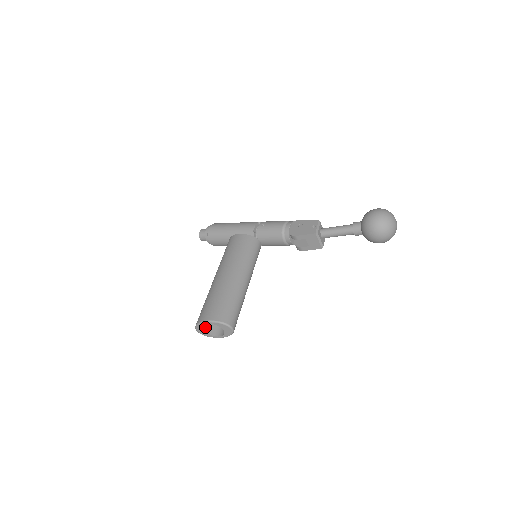
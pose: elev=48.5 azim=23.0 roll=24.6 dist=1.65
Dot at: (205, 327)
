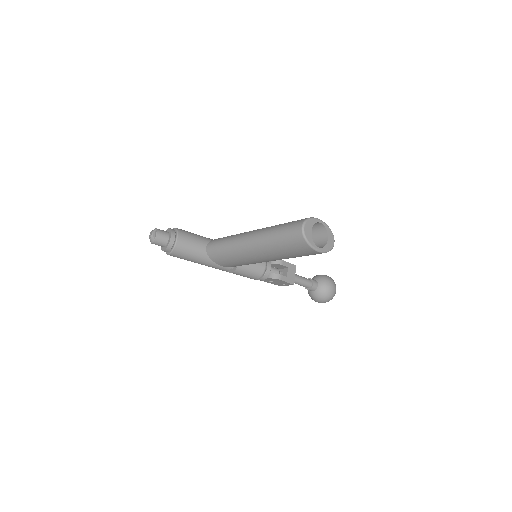
Dot at: (308, 230)
